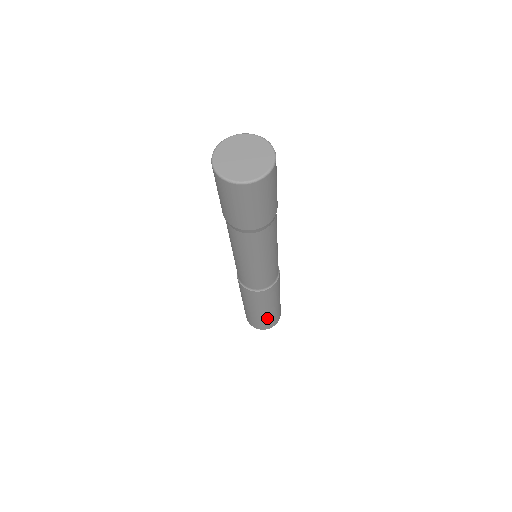
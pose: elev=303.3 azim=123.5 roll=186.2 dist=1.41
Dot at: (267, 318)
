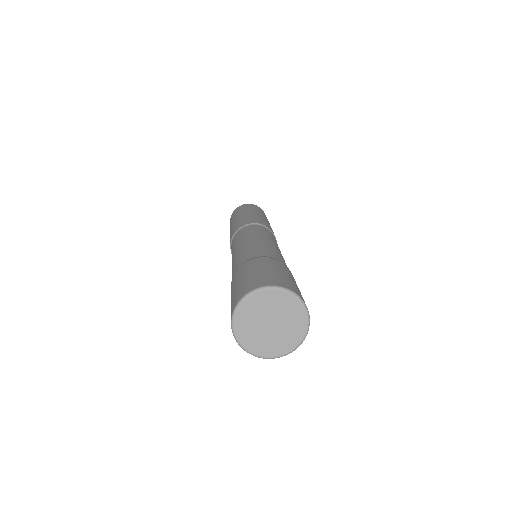
Dot at: occluded
